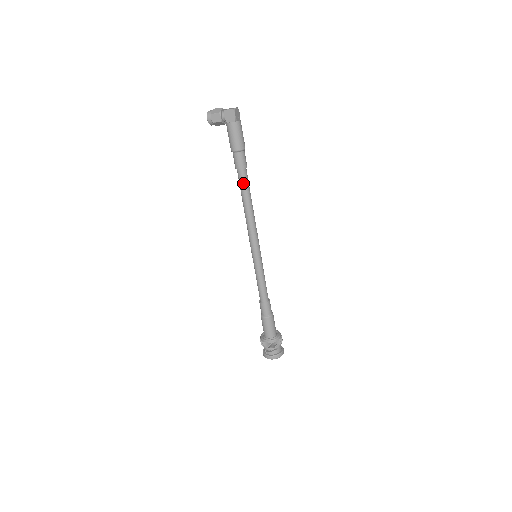
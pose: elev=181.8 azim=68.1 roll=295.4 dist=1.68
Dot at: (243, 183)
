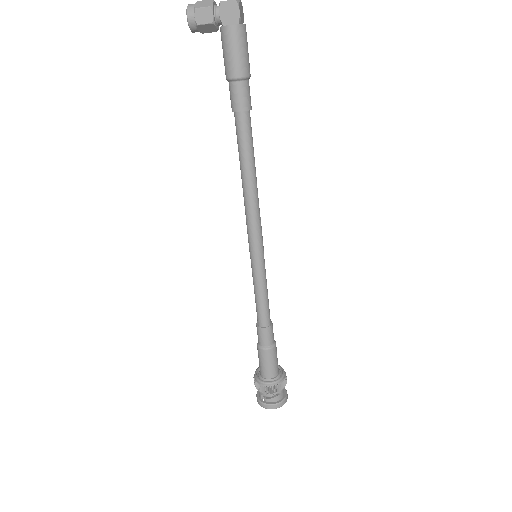
Dot at: (245, 136)
